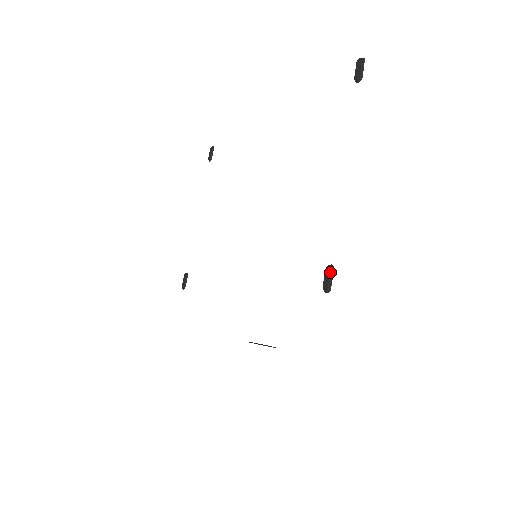
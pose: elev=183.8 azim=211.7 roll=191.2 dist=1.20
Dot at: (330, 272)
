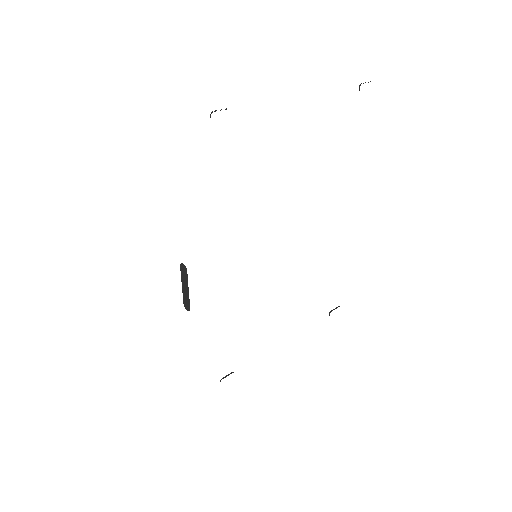
Dot at: occluded
